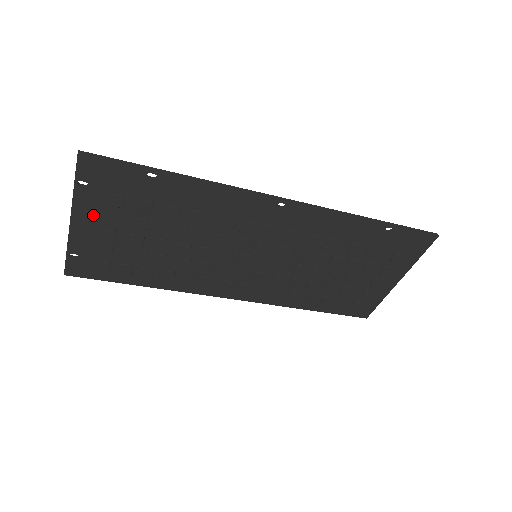
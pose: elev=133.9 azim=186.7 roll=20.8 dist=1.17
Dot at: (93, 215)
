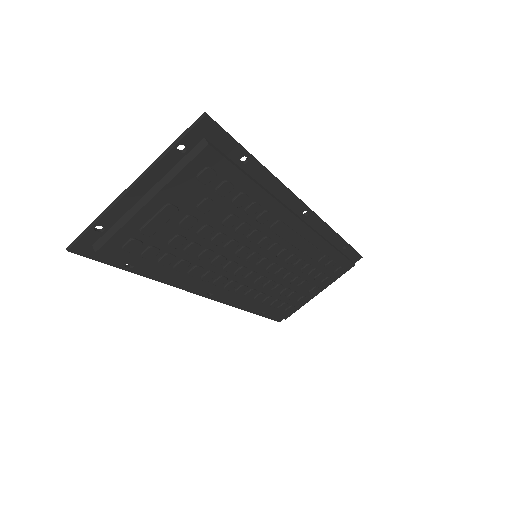
Dot at: (172, 186)
